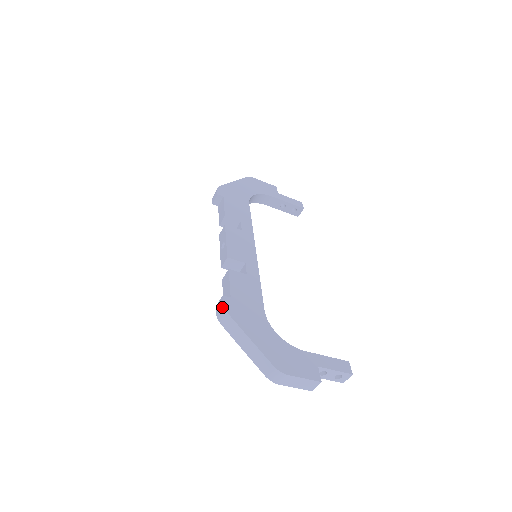
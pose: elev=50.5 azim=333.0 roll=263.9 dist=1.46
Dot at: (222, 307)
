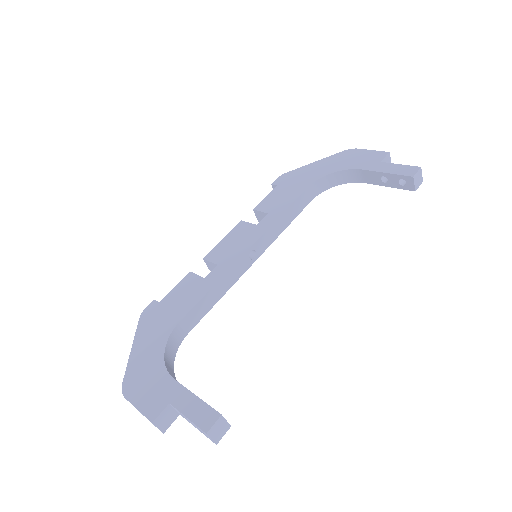
Dot at: (145, 311)
